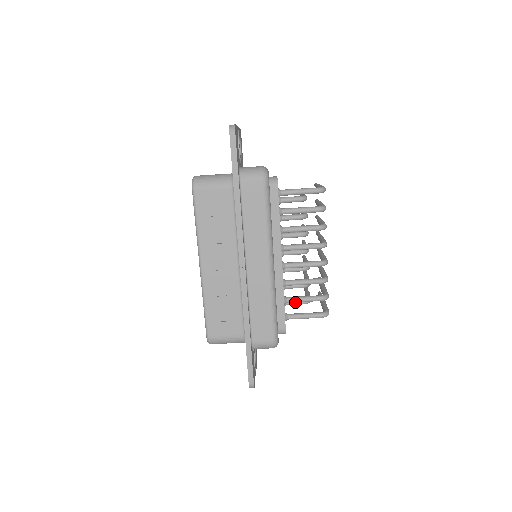
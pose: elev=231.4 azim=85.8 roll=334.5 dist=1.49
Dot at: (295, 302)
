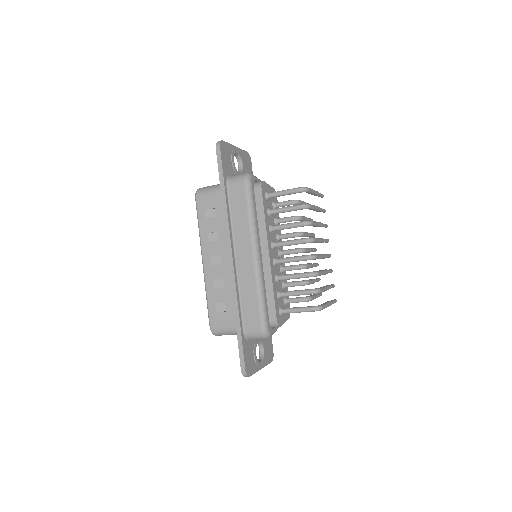
Dot at: (294, 300)
